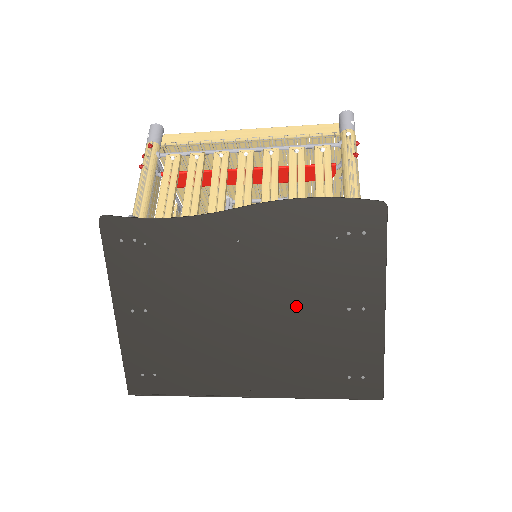
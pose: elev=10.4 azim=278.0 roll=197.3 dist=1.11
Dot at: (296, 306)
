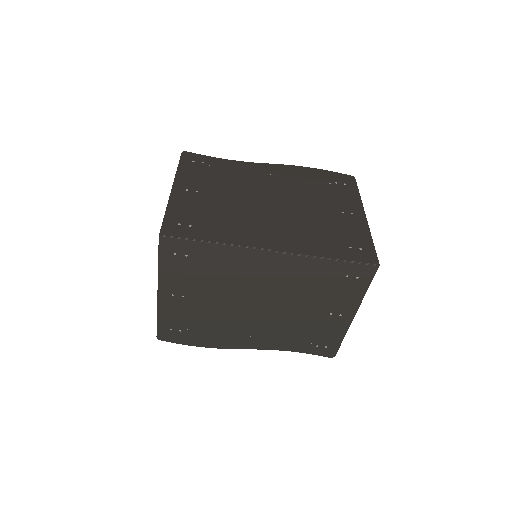
Dot at: (307, 206)
